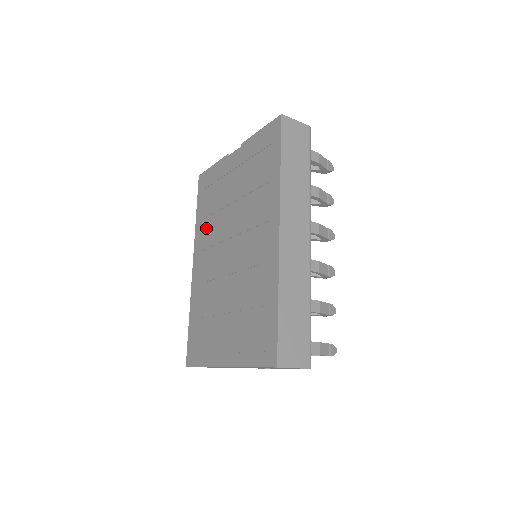
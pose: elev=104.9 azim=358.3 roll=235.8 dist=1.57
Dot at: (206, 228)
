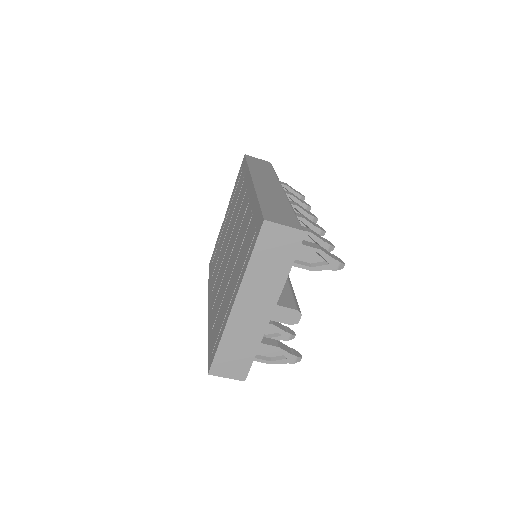
Dot at: (214, 274)
